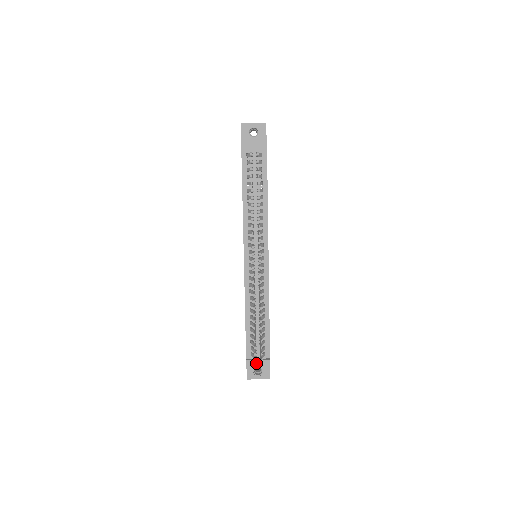
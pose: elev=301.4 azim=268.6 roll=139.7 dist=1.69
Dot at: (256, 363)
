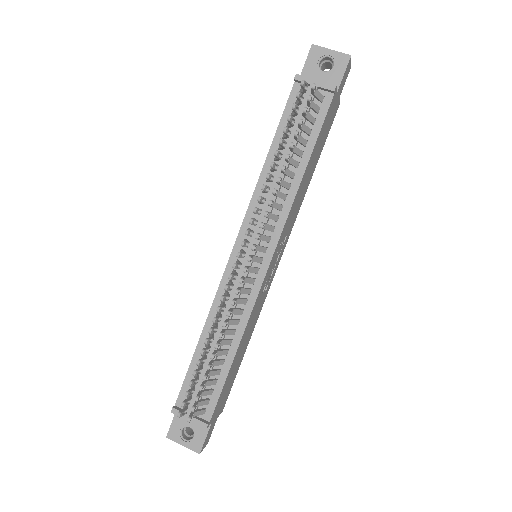
Dot at: occluded
